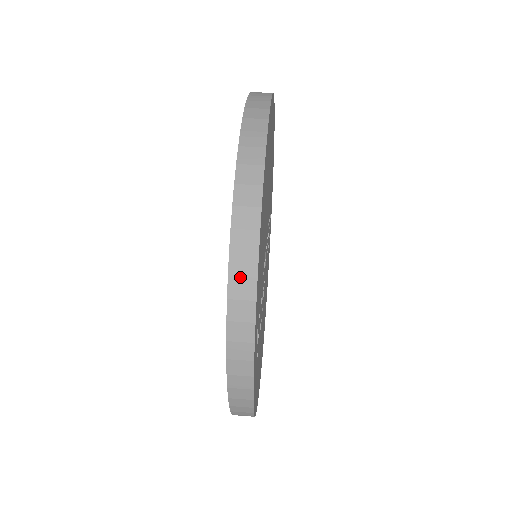
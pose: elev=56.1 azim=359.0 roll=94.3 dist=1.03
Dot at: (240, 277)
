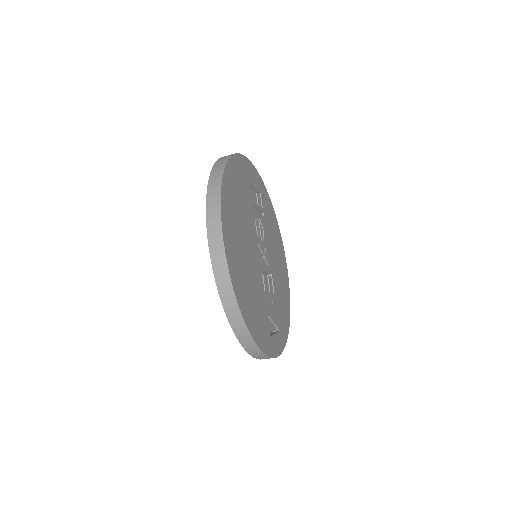
Dot at: (250, 349)
